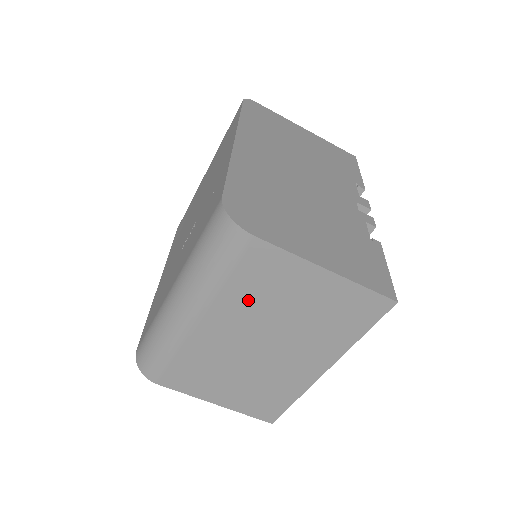
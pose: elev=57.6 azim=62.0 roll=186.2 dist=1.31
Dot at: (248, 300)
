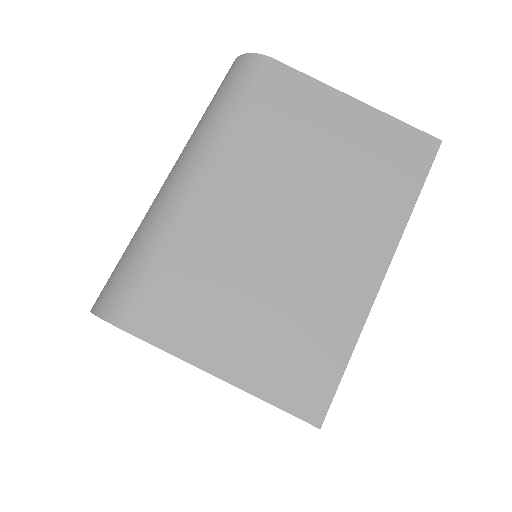
Dot at: (268, 145)
